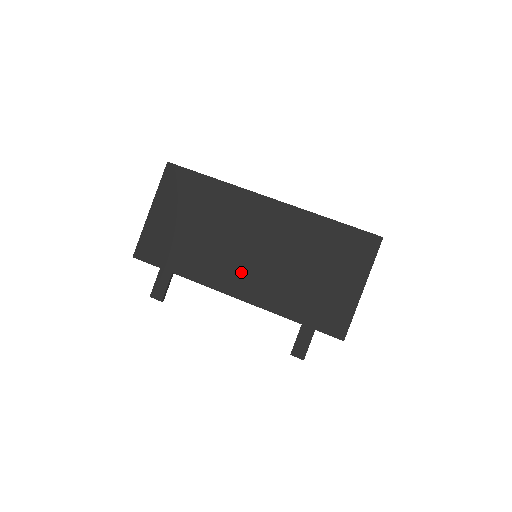
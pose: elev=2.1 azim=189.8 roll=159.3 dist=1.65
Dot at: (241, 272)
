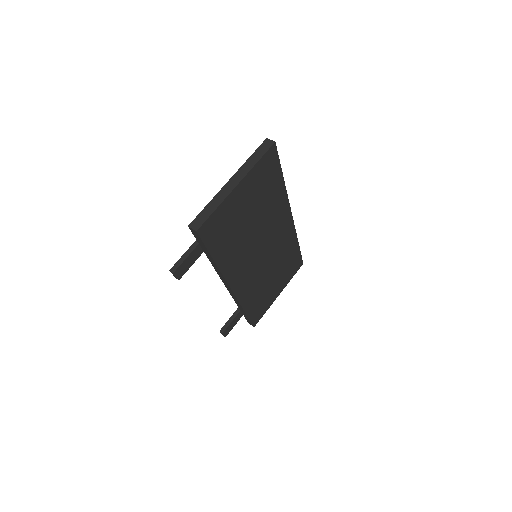
Dot at: (247, 270)
